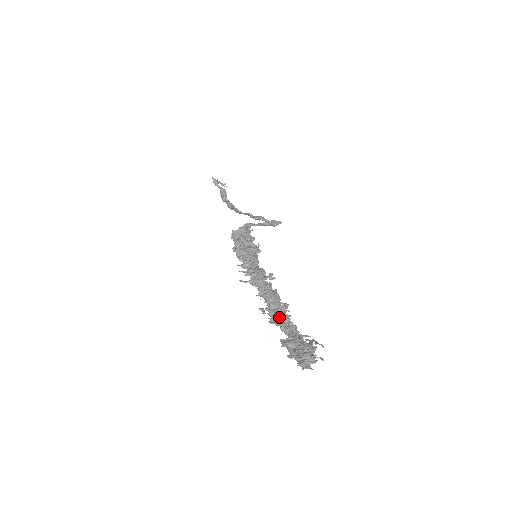
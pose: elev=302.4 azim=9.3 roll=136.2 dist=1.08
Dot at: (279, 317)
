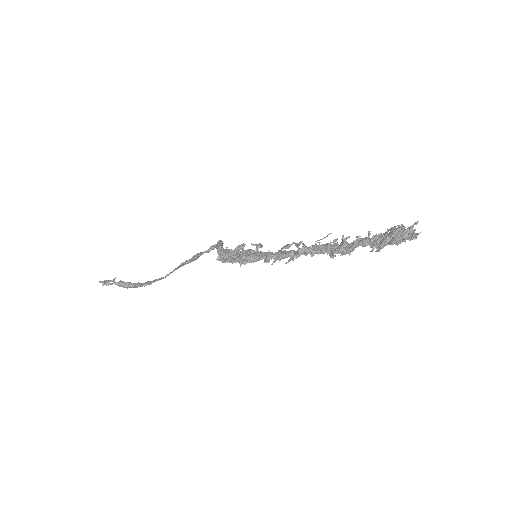
Dot at: (350, 245)
